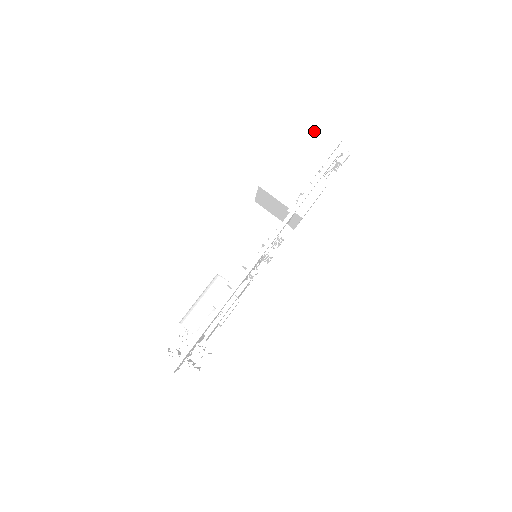
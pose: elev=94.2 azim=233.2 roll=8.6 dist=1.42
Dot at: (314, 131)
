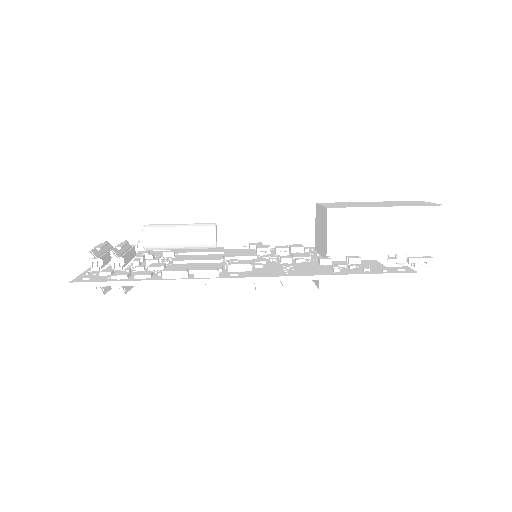
Dot at: (431, 218)
